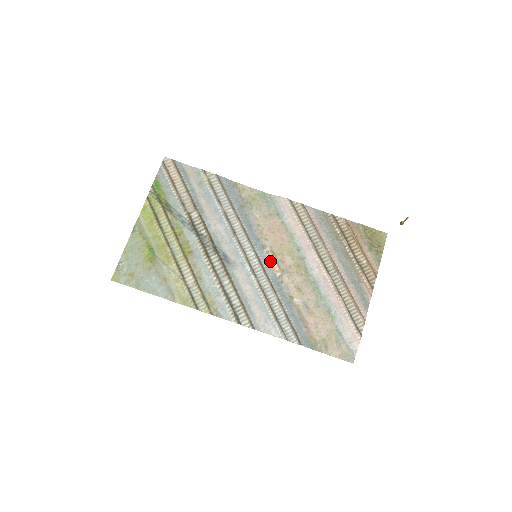
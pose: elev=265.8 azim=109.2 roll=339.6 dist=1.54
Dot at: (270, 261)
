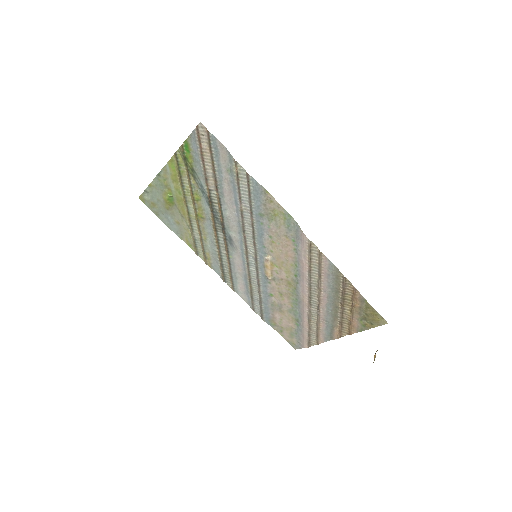
Dot at: (266, 267)
